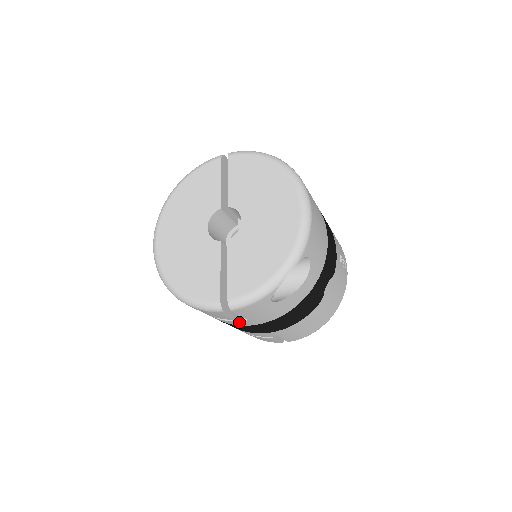
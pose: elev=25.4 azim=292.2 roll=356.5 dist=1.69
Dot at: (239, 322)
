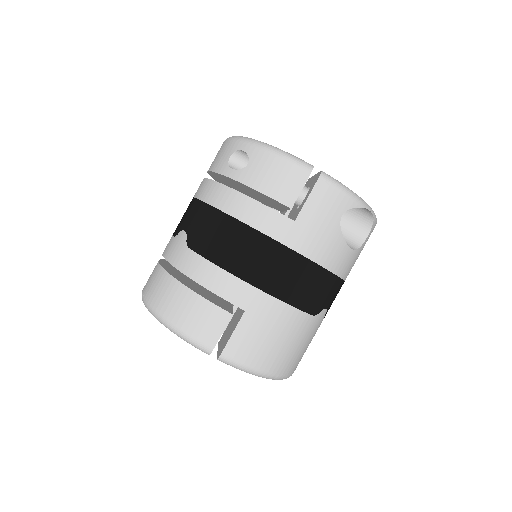
Dot at: (278, 219)
